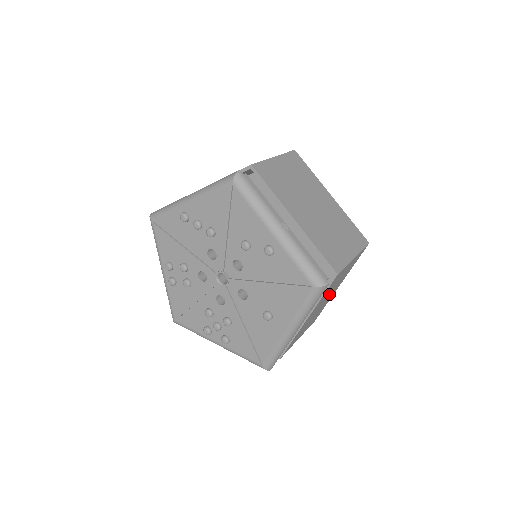
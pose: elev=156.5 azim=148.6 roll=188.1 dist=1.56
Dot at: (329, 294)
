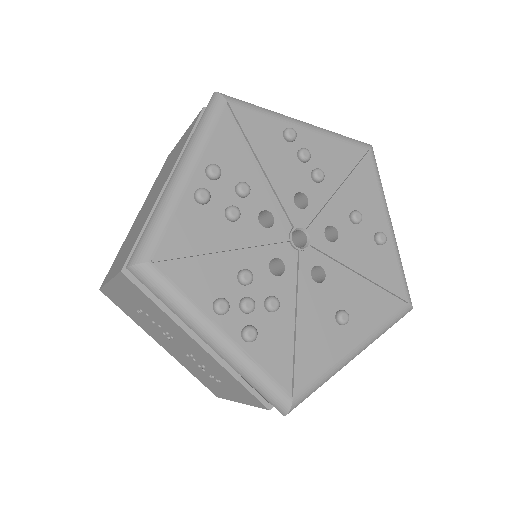
Dot at: occluded
